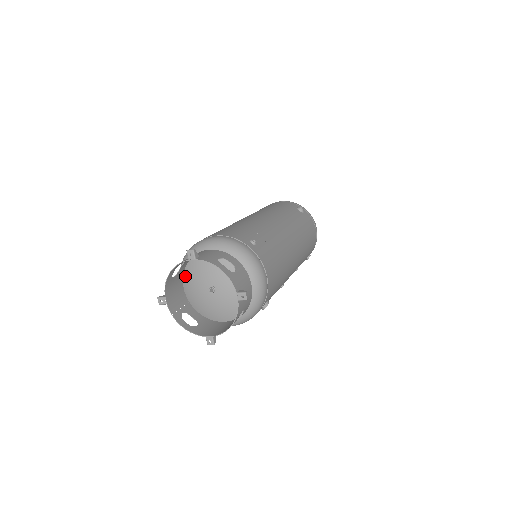
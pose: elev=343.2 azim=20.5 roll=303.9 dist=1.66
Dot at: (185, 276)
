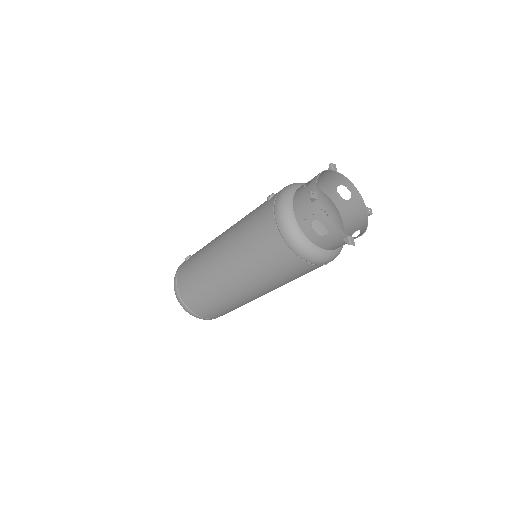
Dot at: occluded
